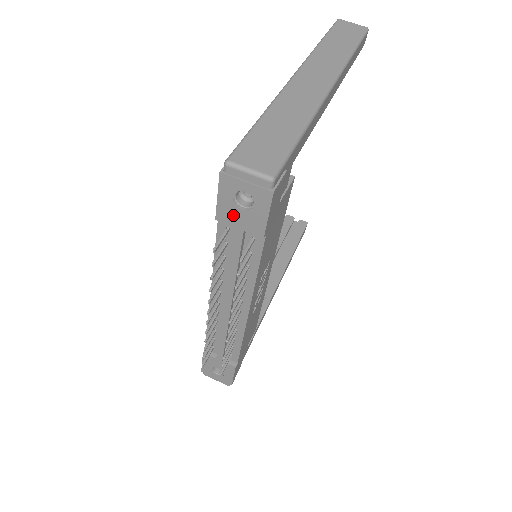
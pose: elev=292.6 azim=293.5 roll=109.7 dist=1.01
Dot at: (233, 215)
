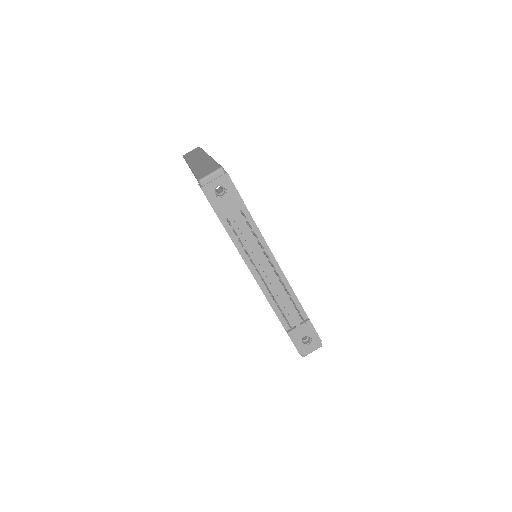
Dot at: (223, 205)
